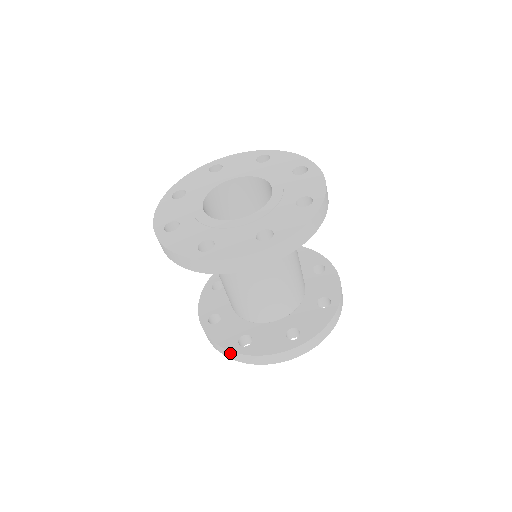
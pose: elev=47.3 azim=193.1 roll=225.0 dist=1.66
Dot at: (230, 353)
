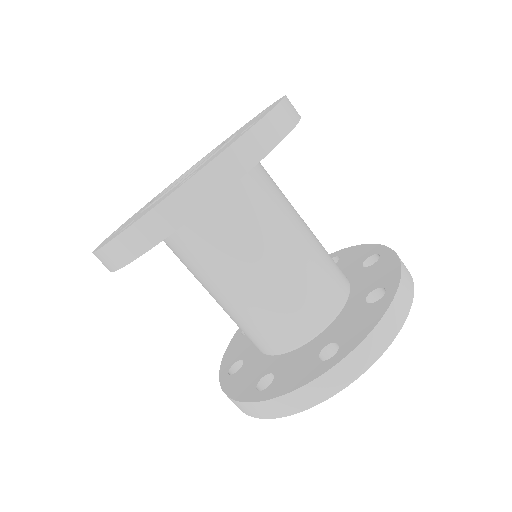
Dot at: (247, 406)
